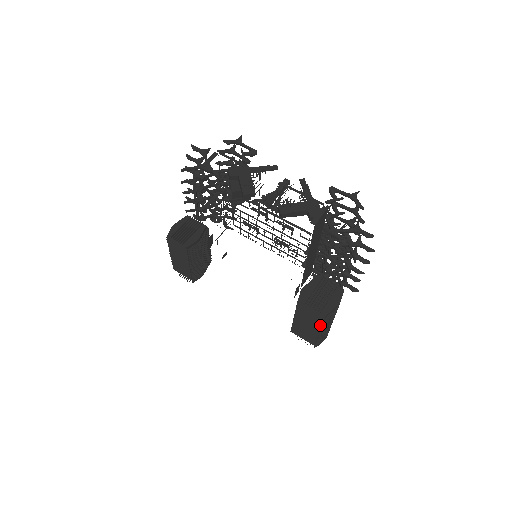
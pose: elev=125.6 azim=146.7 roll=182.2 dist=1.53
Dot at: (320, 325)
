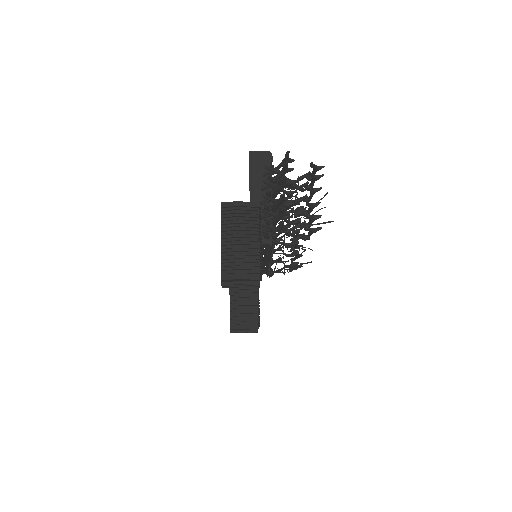
Dot at: (221, 225)
